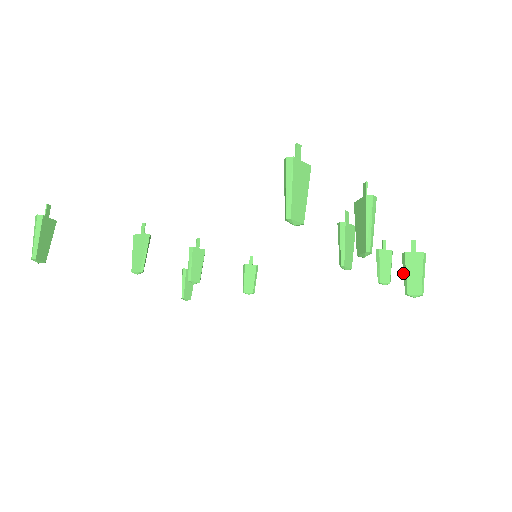
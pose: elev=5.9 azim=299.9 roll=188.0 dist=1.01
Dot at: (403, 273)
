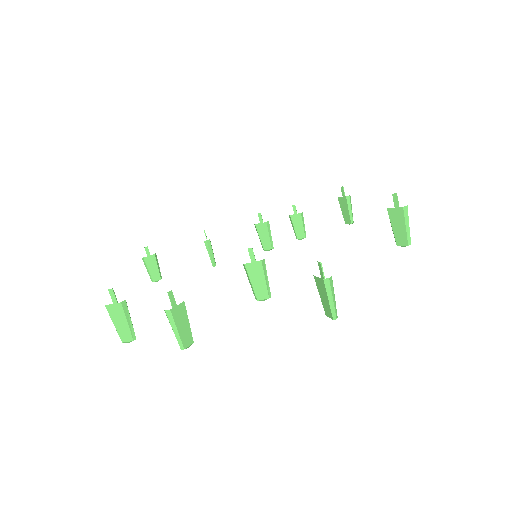
Dot at: (321, 294)
